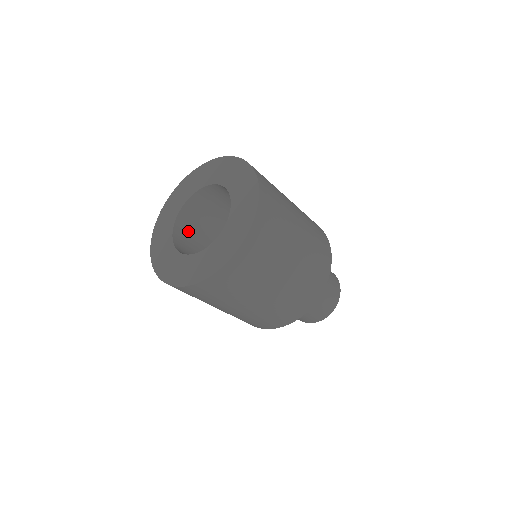
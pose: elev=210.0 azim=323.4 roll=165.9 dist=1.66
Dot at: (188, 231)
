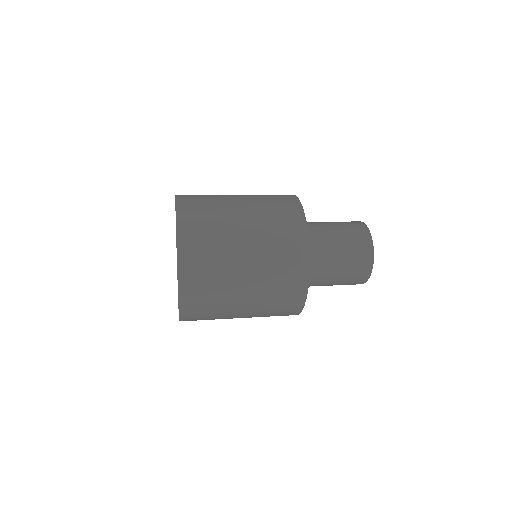
Dot at: occluded
